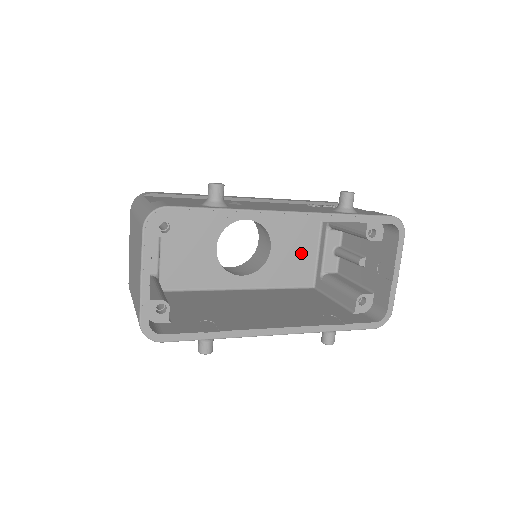
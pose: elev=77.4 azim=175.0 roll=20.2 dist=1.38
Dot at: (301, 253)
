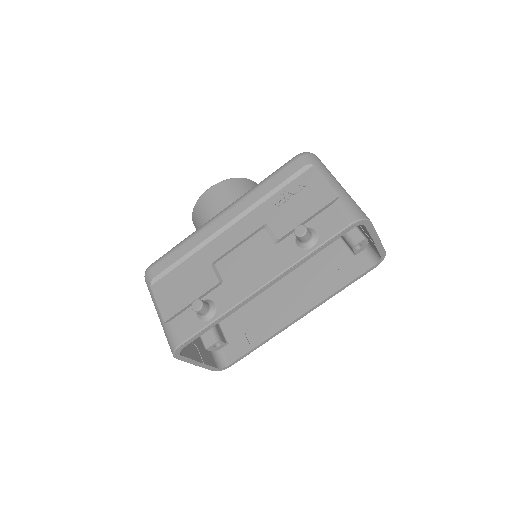
Dot at: occluded
